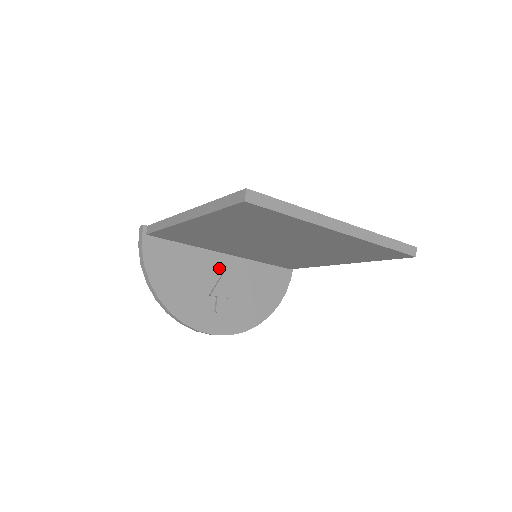
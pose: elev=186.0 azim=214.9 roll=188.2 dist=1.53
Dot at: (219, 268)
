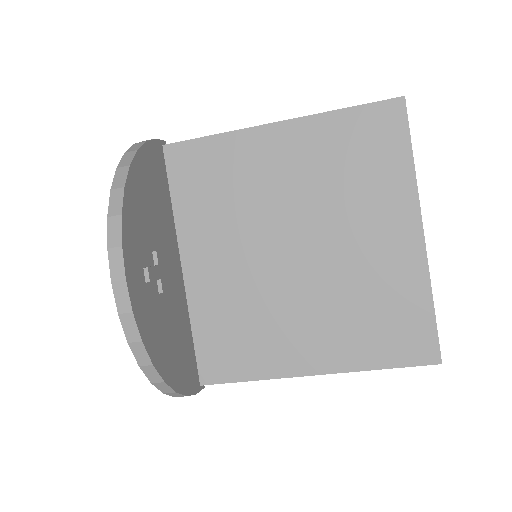
Dot at: (172, 260)
